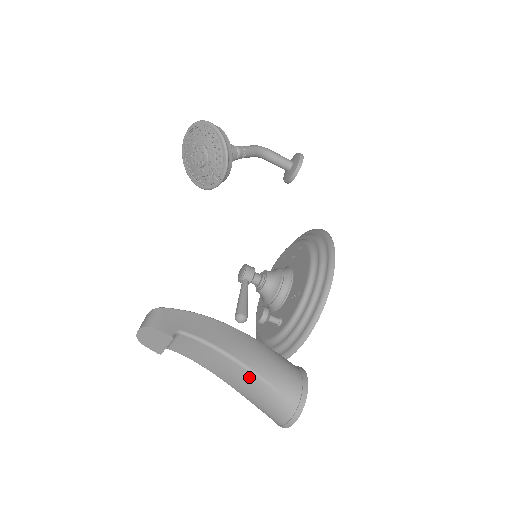
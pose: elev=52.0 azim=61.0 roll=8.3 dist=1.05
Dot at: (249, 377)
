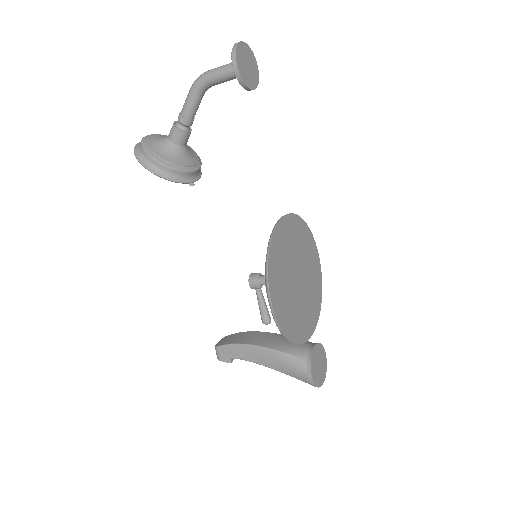
Dot at: occluded
